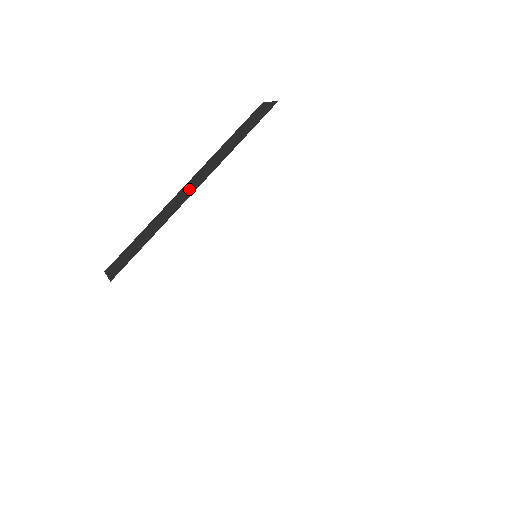
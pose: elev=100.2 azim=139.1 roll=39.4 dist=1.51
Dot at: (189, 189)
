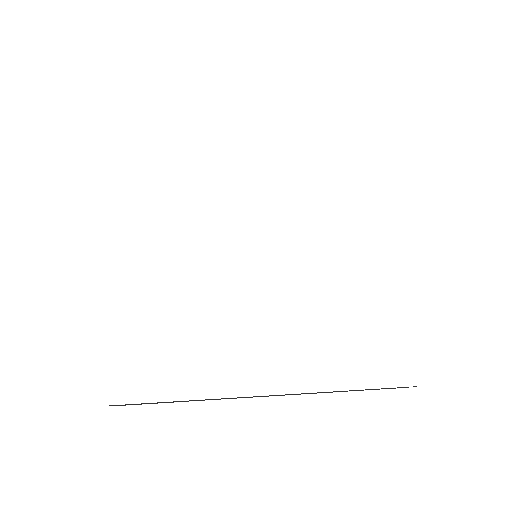
Dot at: occluded
